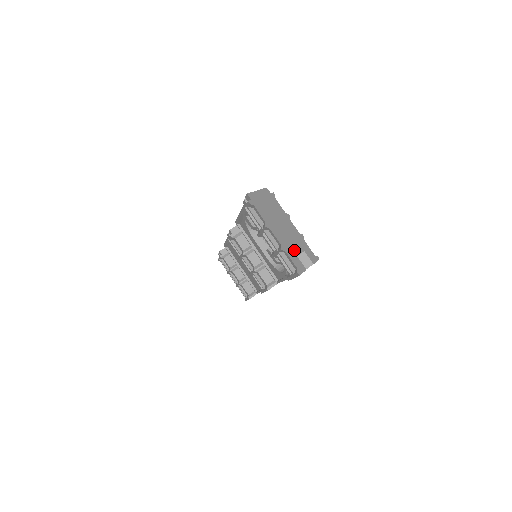
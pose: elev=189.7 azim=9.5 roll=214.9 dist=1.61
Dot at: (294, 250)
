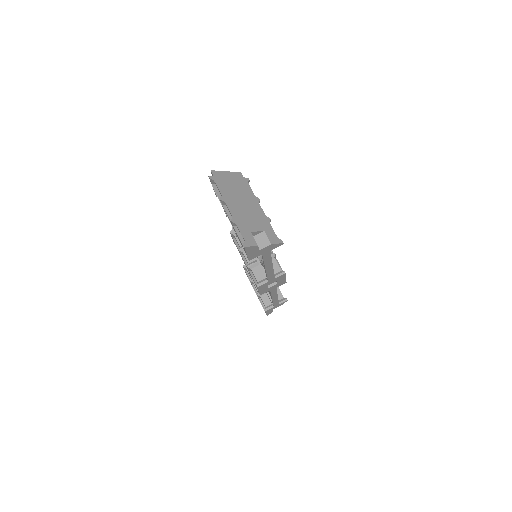
Dot at: (249, 226)
